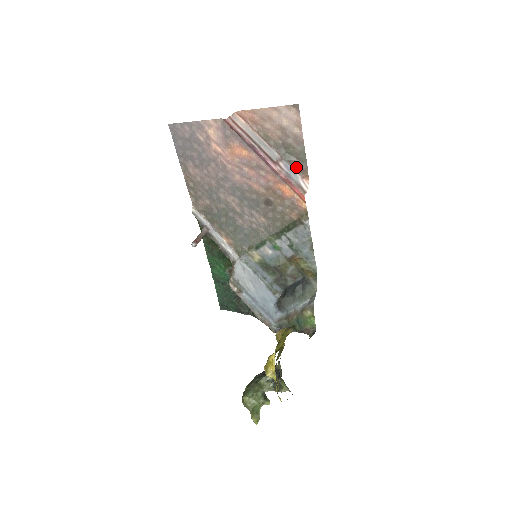
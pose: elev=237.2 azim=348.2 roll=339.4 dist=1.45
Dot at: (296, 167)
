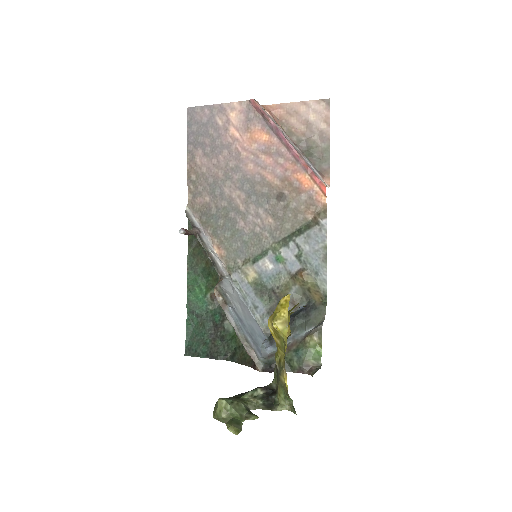
Dot at: (317, 166)
